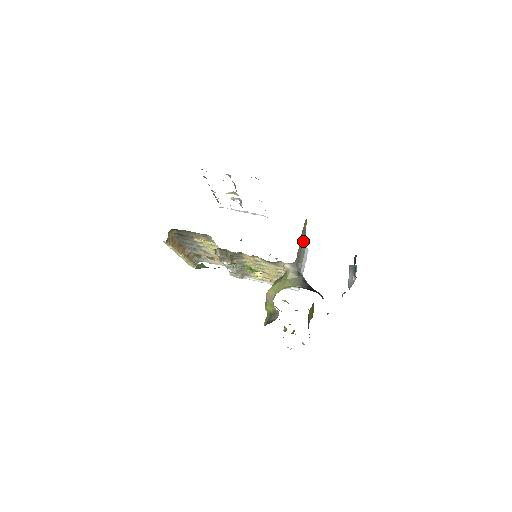
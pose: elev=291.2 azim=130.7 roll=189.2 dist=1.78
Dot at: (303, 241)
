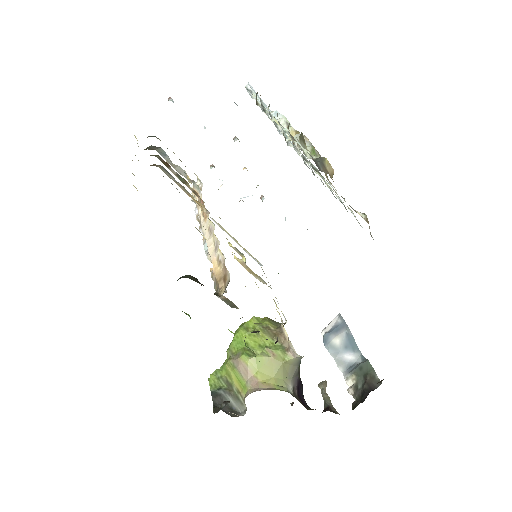
Dot at: occluded
